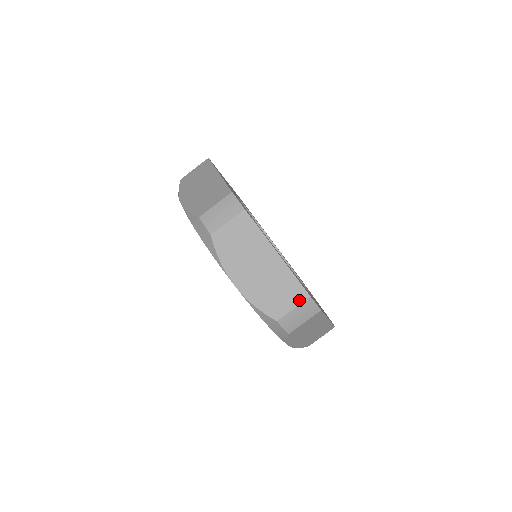
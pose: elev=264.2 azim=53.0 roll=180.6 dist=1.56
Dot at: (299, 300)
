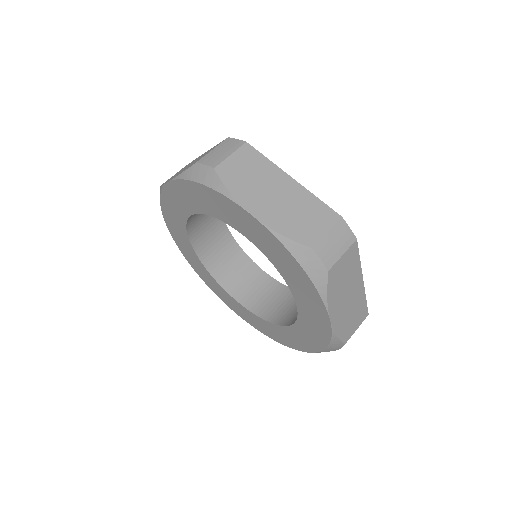
Dot at: (330, 222)
